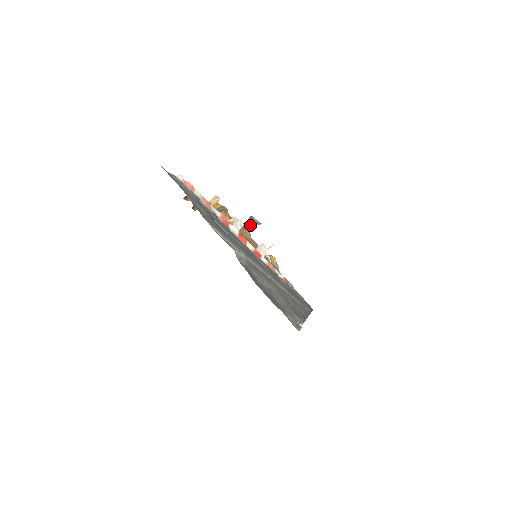
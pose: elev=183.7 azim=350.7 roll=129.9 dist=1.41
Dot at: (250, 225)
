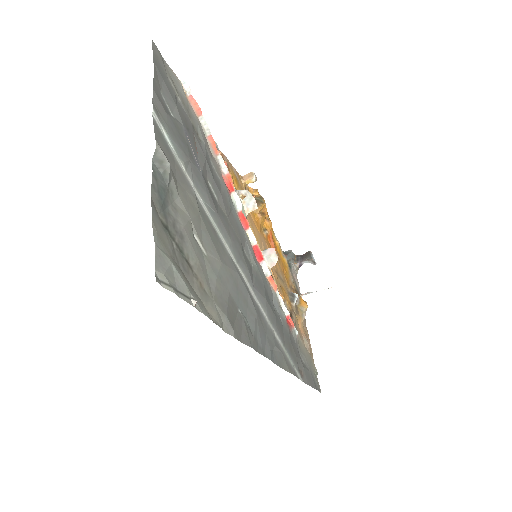
Dot at: (303, 259)
